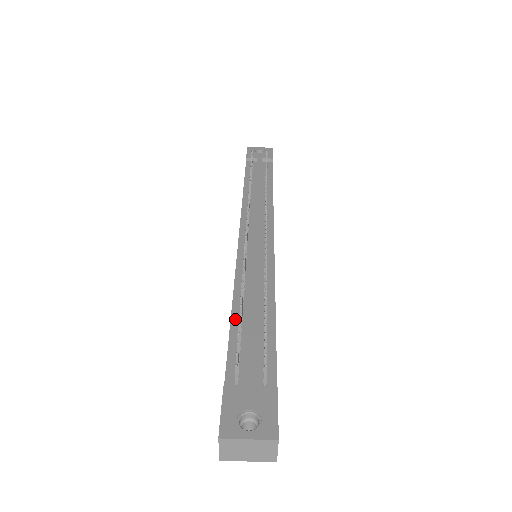
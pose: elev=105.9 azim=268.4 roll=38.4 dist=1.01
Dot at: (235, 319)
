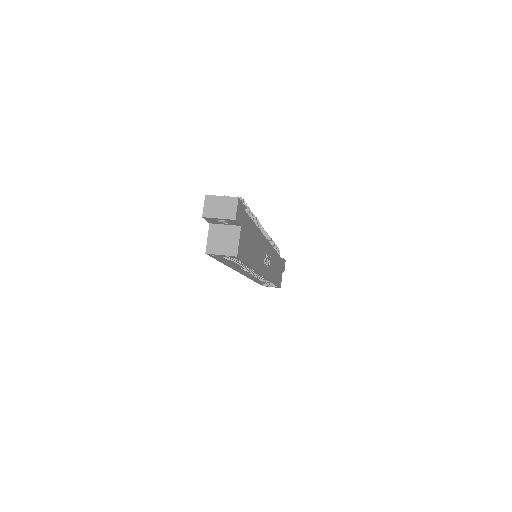
Dot at: occluded
